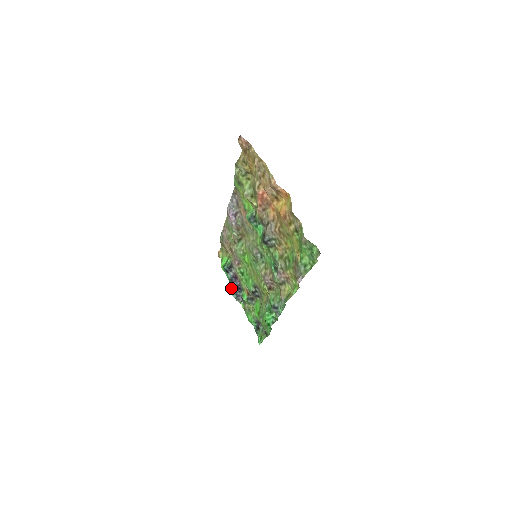
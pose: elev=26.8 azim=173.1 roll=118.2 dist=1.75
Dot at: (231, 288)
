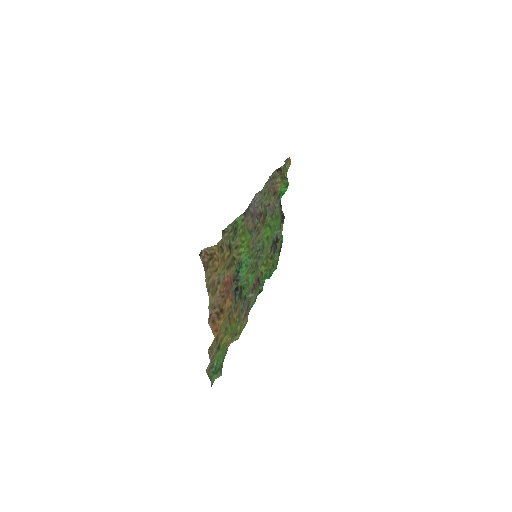
Dot at: occluded
